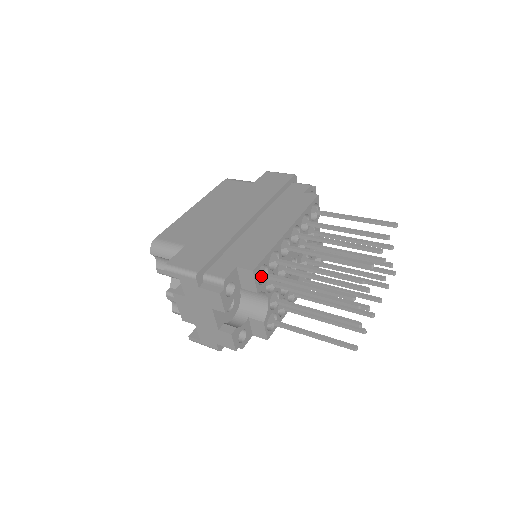
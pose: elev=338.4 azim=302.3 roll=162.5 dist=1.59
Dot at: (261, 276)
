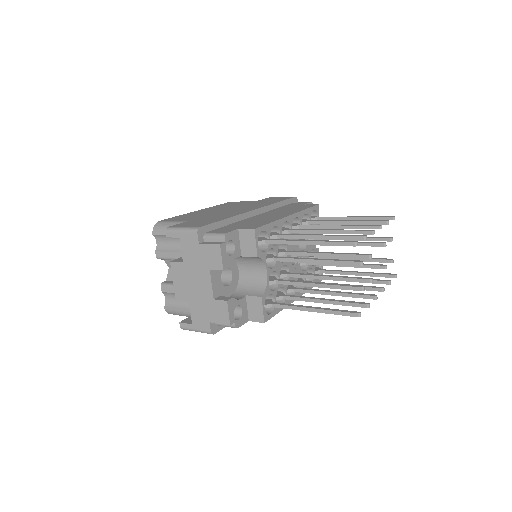
Dot at: (262, 240)
